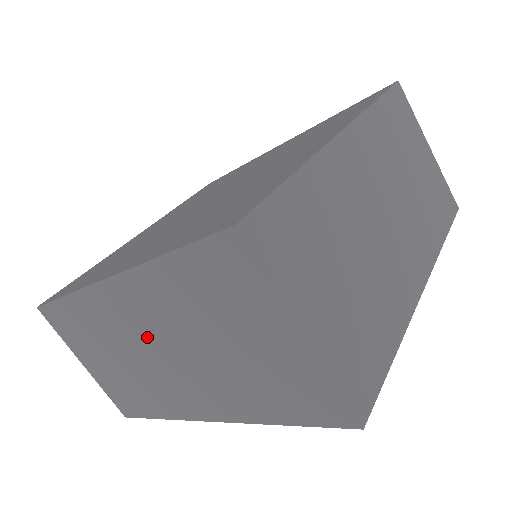
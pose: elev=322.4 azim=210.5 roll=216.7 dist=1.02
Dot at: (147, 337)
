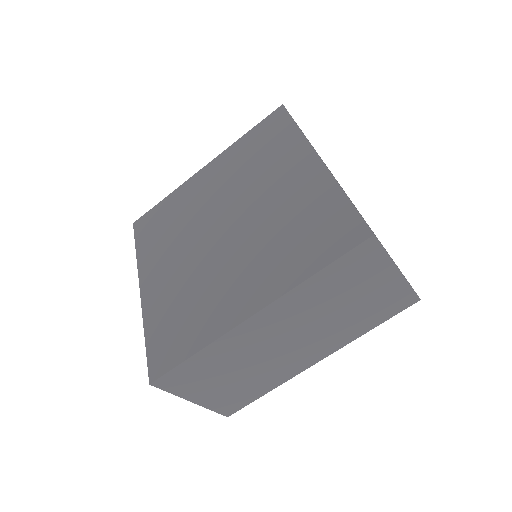
Dot at: (279, 336)
